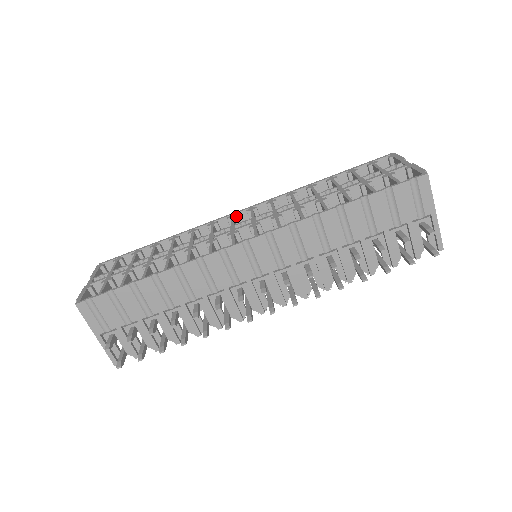
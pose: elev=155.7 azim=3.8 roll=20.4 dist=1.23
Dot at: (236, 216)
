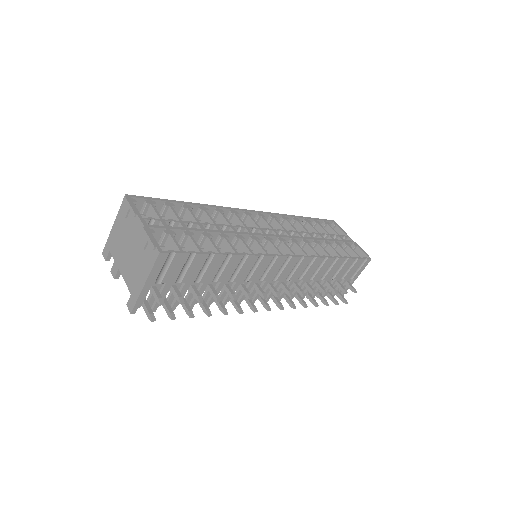
Dot at: occluded
